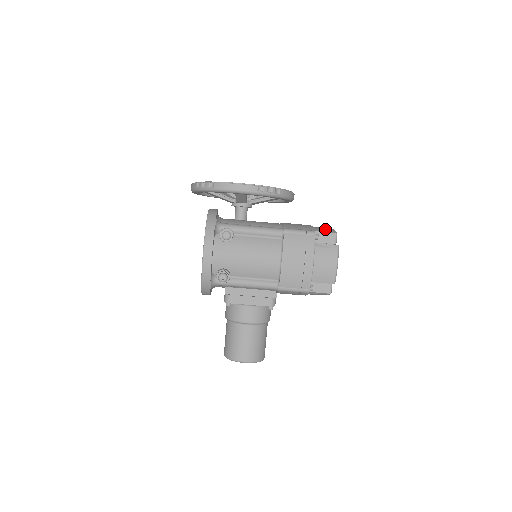
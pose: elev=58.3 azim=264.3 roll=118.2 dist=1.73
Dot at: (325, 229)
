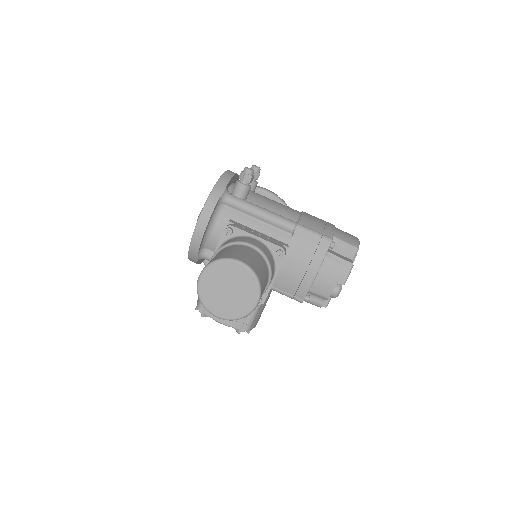
Dot at: occluded
